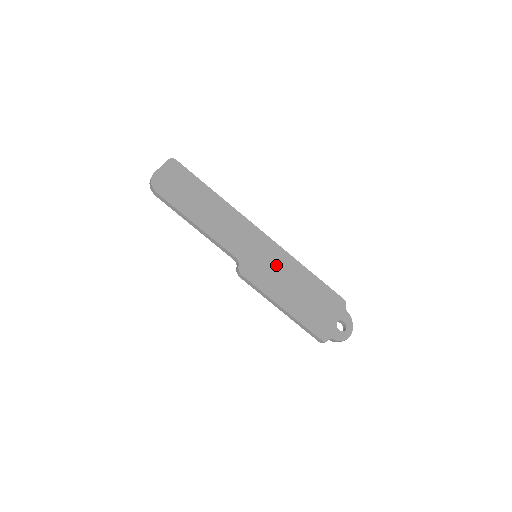
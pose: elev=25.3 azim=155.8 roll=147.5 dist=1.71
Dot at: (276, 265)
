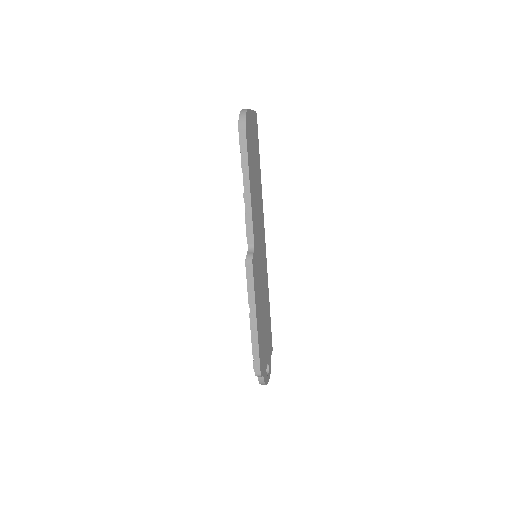
Dot at: (263, 277)
